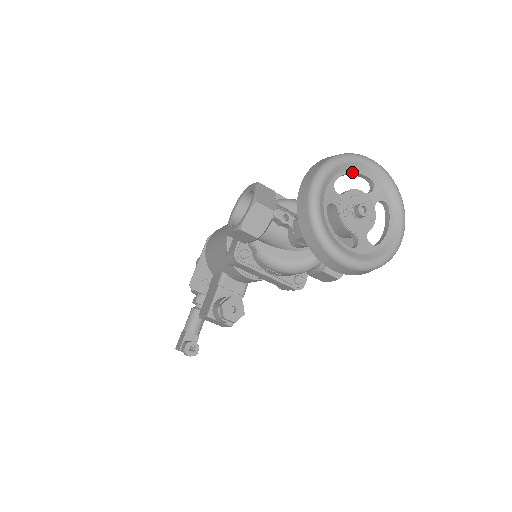
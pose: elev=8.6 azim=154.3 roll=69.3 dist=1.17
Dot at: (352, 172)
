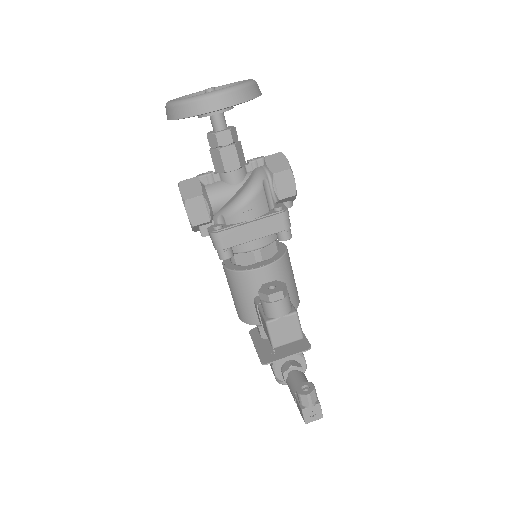
Dot at: occluded
